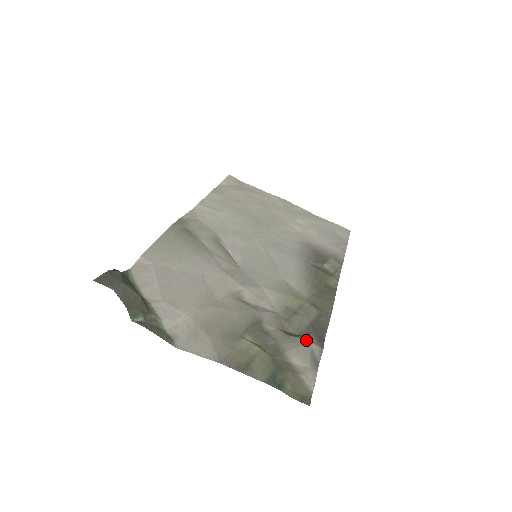
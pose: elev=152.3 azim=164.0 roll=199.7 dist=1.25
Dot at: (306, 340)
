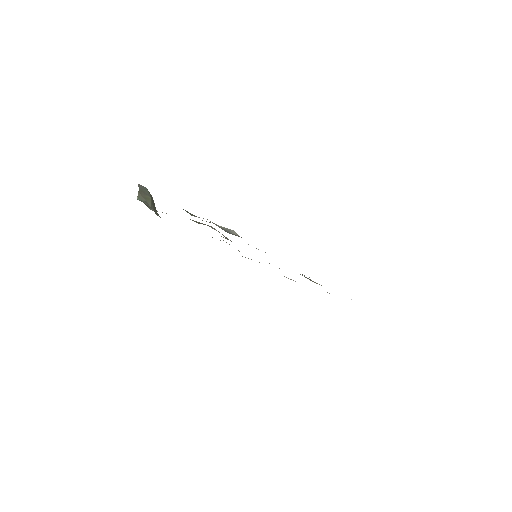
Dot at: occluded
